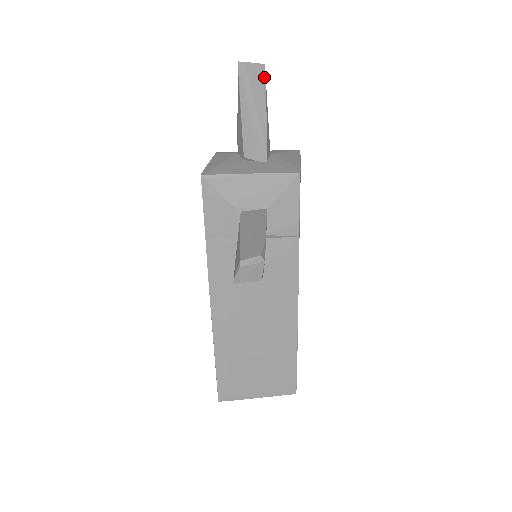
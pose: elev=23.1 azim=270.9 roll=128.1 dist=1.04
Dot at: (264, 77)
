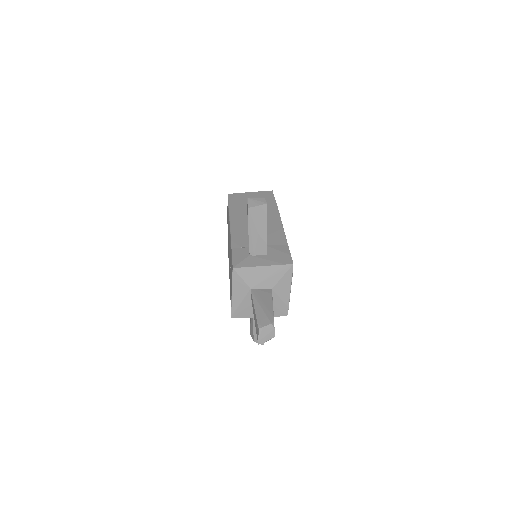
Dot at: occluded
